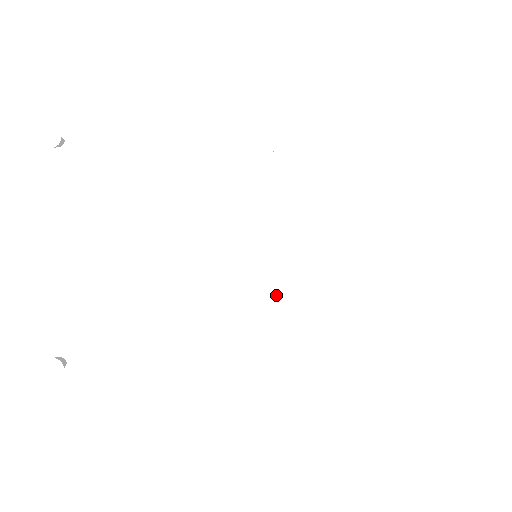
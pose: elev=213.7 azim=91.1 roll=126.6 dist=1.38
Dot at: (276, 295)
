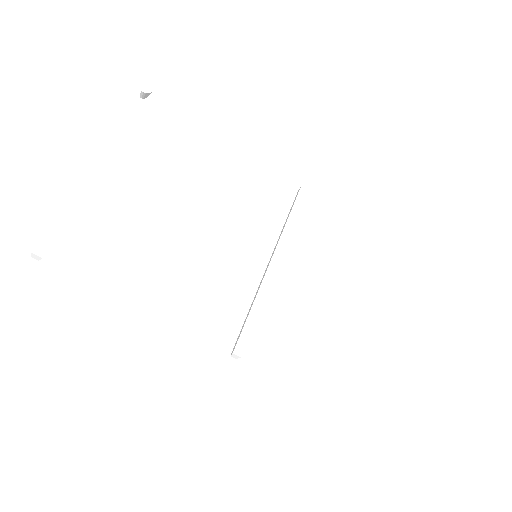
Dot at: (262, 292)
